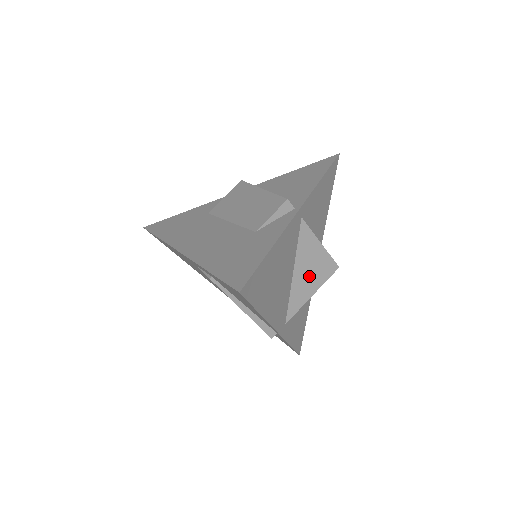
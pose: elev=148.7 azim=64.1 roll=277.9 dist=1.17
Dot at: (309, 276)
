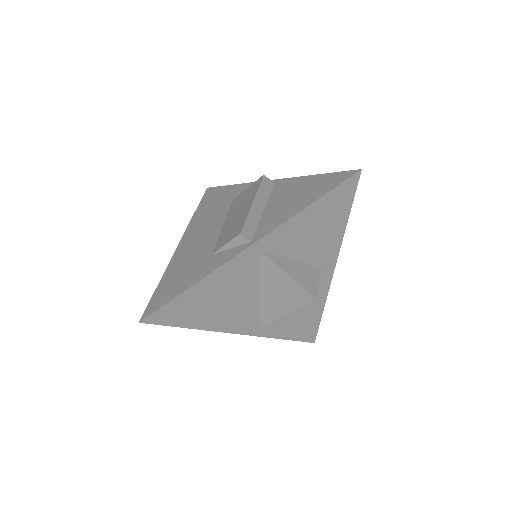
Dot at: (280, 298)
